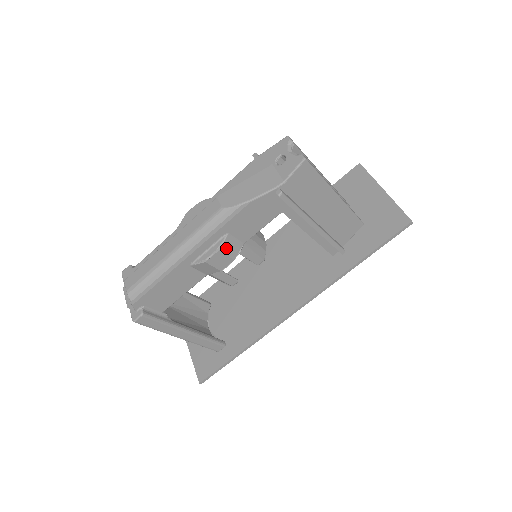
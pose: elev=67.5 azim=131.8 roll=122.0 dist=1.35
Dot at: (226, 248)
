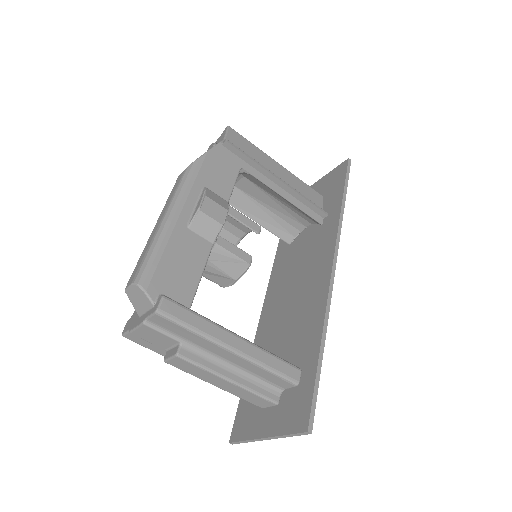
Dot at: (212, 197)
